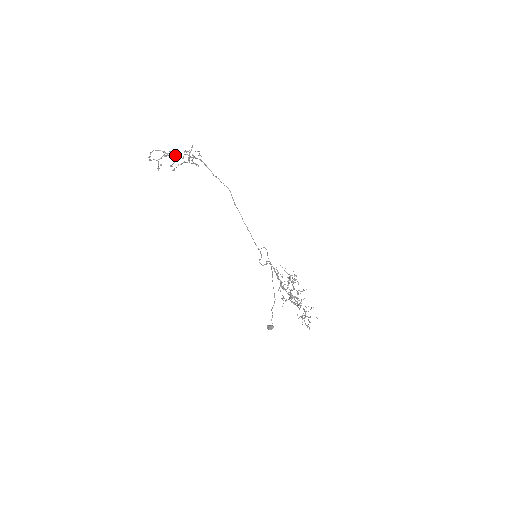
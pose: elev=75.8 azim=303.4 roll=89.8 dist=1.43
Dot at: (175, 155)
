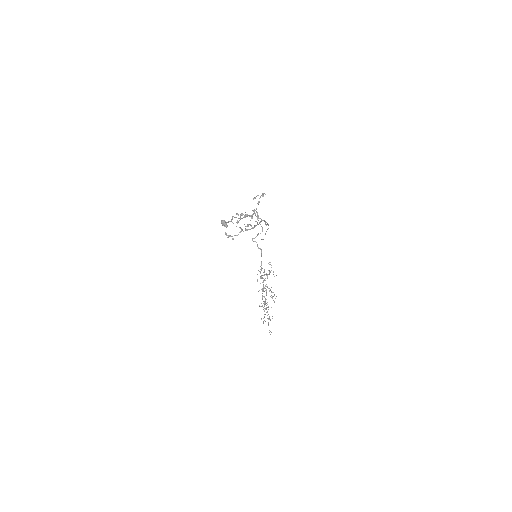
Dot at: occluded
